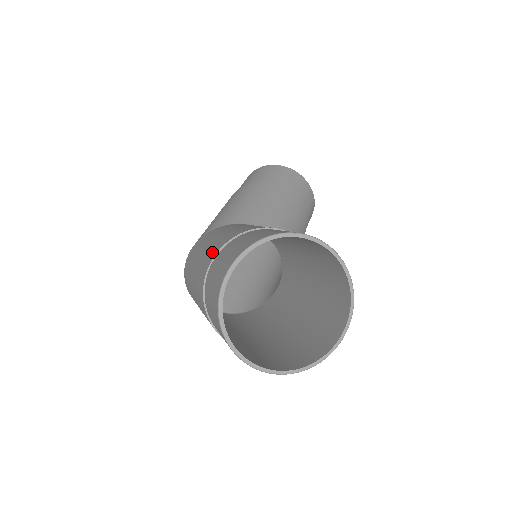
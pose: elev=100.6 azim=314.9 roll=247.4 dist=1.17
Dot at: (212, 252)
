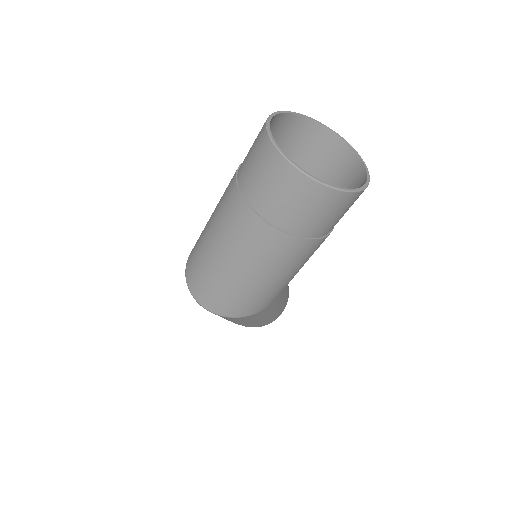
Dot at: occluded
